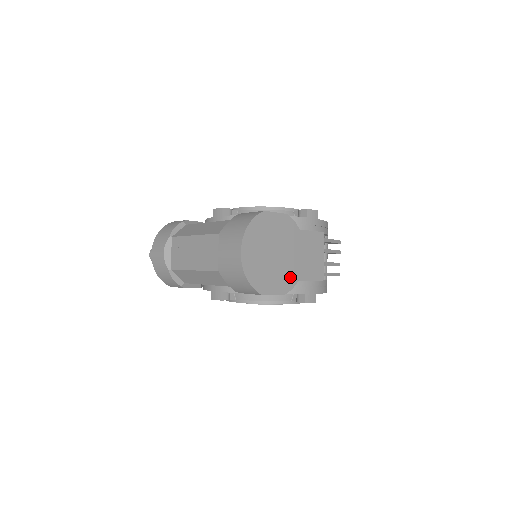
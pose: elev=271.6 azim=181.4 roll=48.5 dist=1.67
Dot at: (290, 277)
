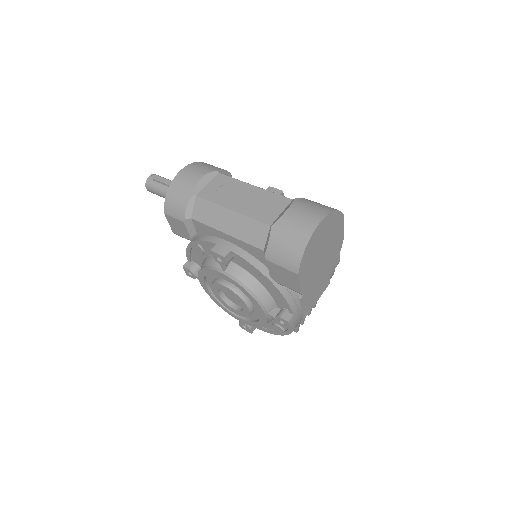
Dot at: (312, 285)
